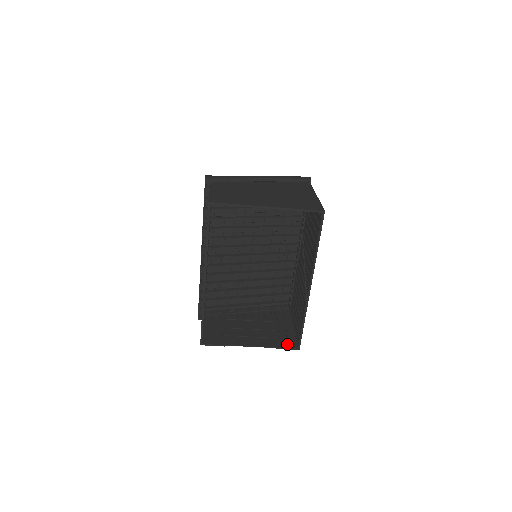
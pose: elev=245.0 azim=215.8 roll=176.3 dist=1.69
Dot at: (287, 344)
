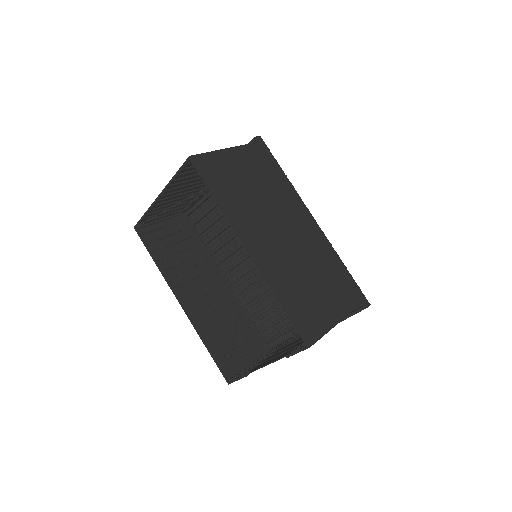
Dot at: occluded
